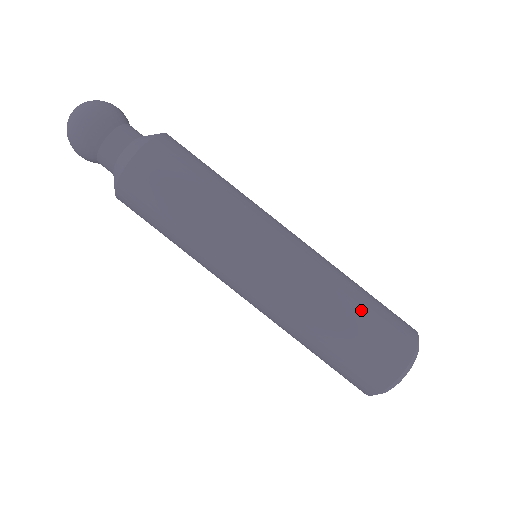
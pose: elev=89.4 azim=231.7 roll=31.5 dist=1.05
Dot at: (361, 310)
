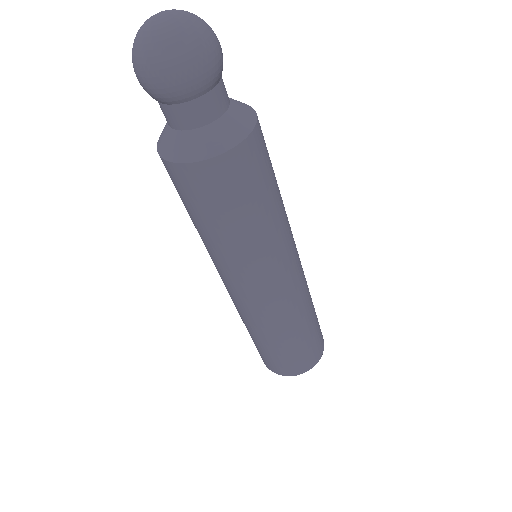
Dot at: (314, 322)
